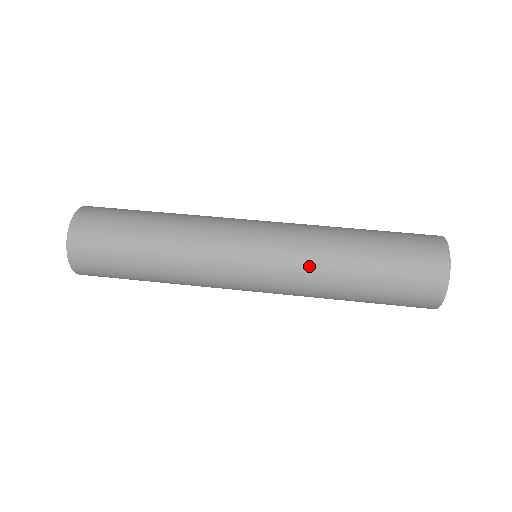
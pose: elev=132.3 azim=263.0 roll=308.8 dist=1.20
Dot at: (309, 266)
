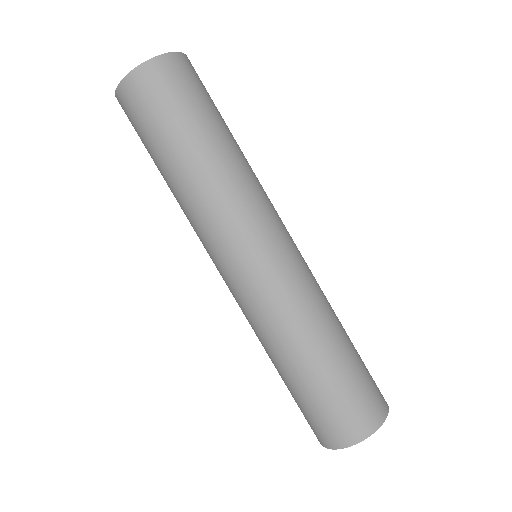
Dot at: (261, 326)
